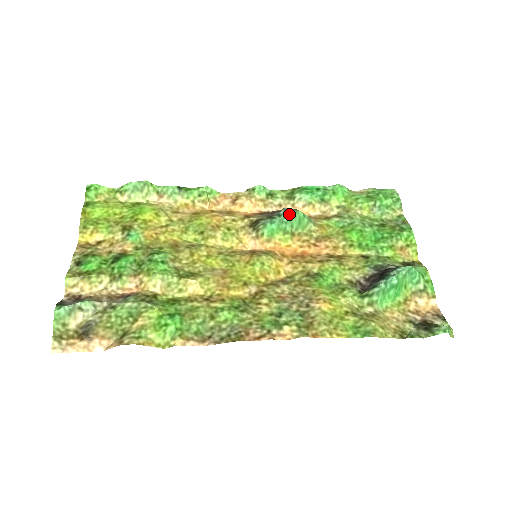
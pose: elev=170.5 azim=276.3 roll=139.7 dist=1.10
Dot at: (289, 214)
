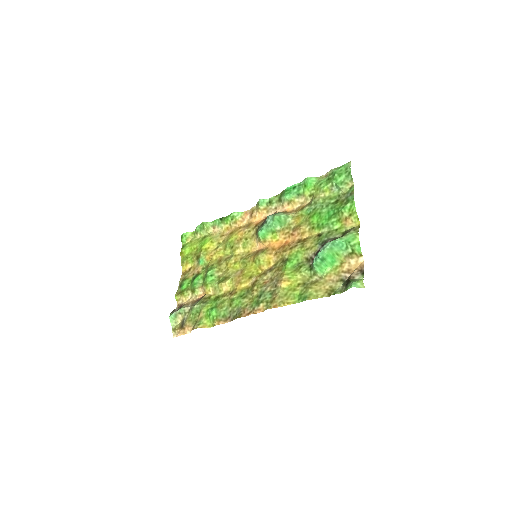
Dot at: (271, 219)
